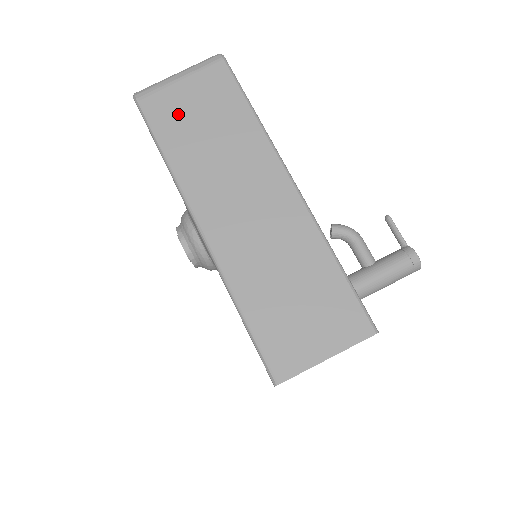
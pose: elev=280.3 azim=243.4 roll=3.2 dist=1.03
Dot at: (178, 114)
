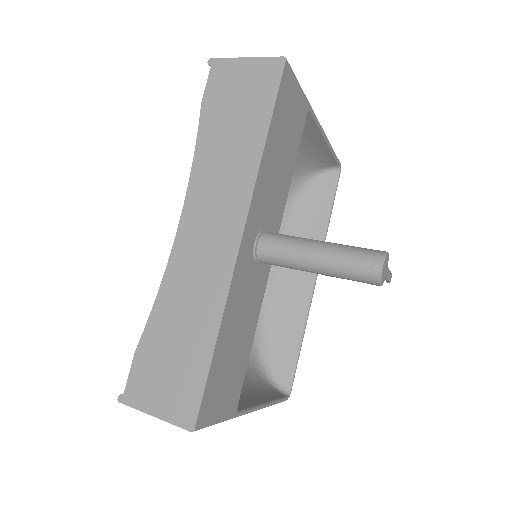
Dot at: occluded
